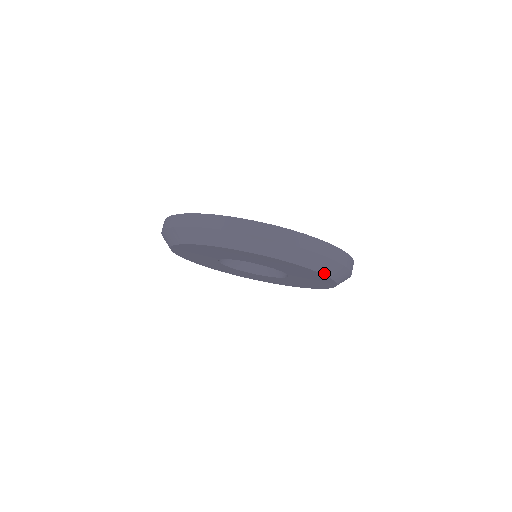
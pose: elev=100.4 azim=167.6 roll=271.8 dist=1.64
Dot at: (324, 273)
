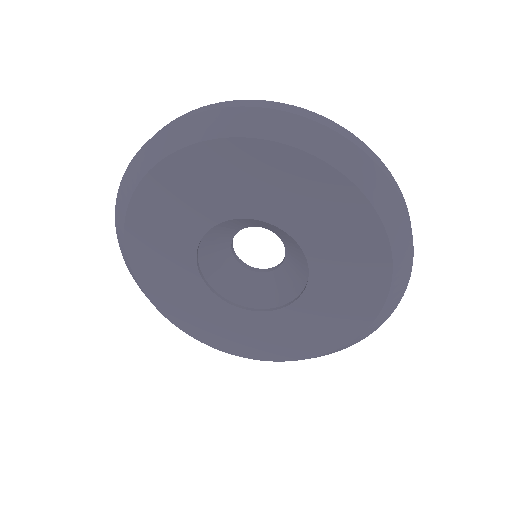
Dot at: (382, 309)
